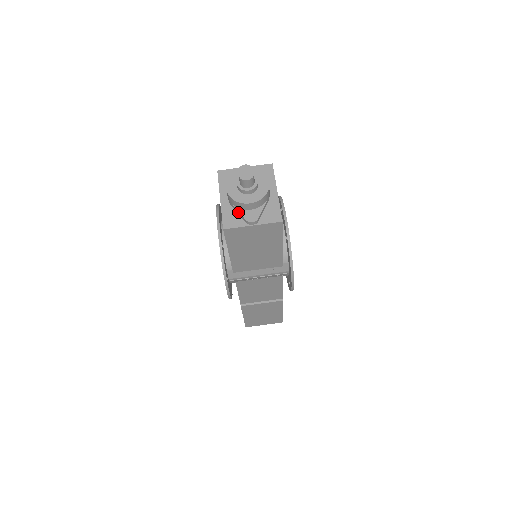
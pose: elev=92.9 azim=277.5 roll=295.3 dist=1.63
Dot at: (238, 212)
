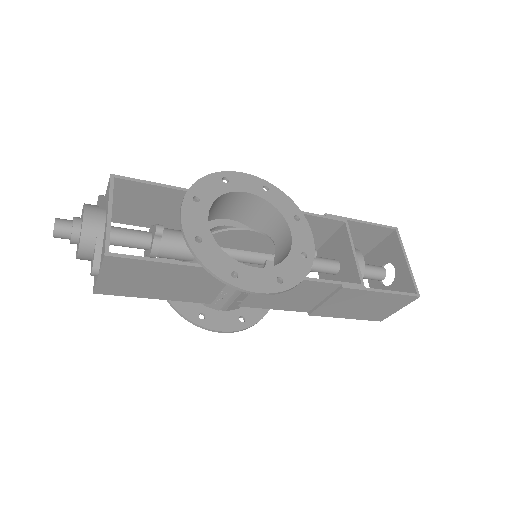
Dot at: occluded
